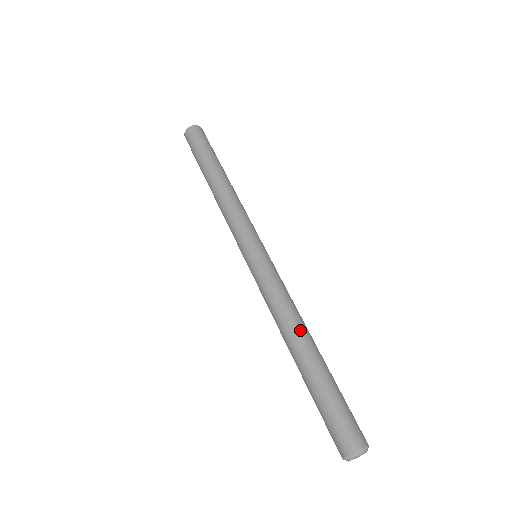
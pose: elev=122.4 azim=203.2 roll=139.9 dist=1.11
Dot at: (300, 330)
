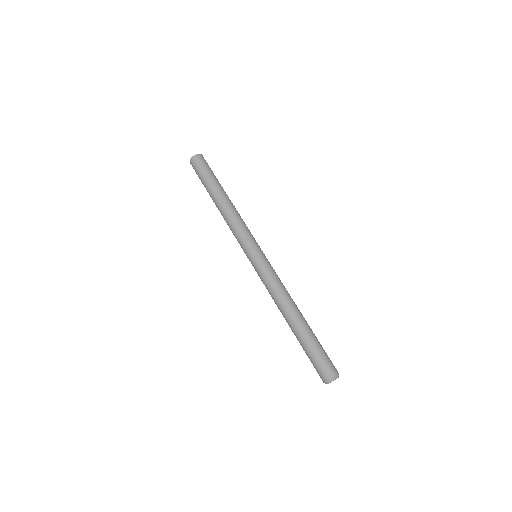
Dot at: (296, 305)
